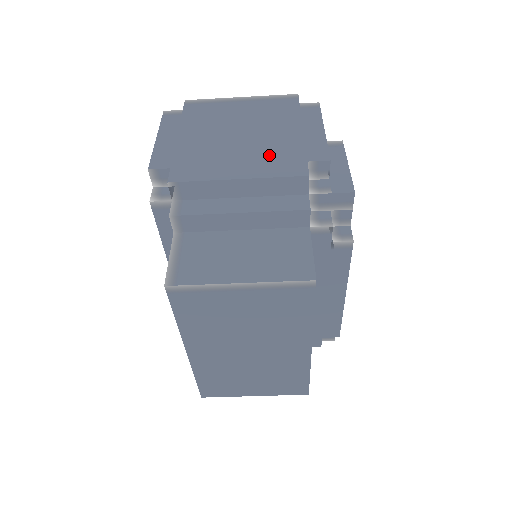
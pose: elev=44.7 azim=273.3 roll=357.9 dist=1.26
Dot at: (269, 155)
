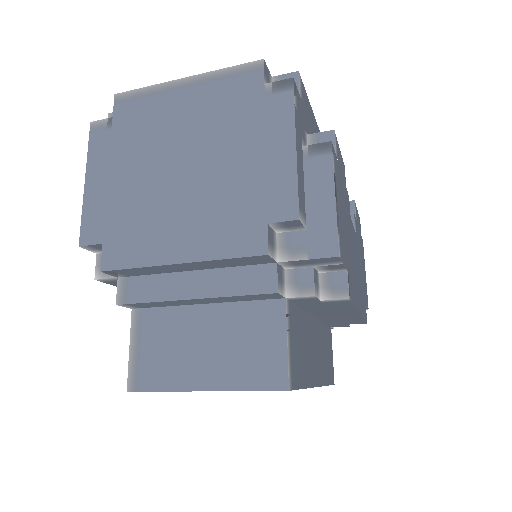
Dot at: (218, 212)
